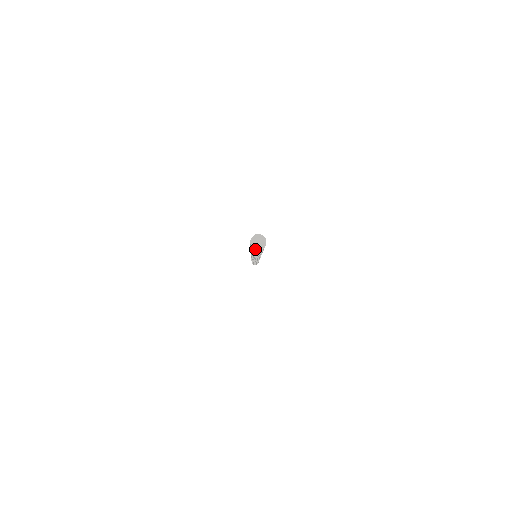
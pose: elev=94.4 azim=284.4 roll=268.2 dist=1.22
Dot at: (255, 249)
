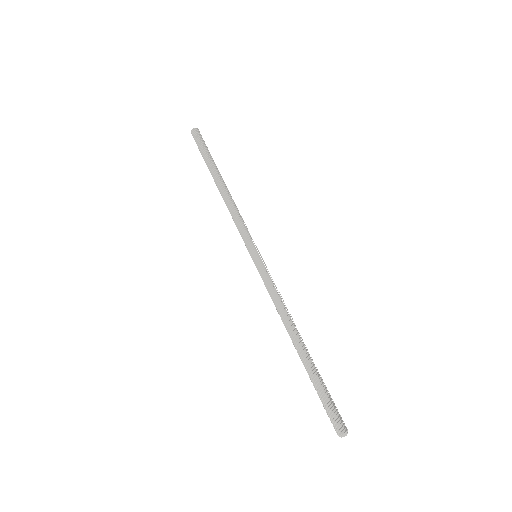
Dot at: occluded
